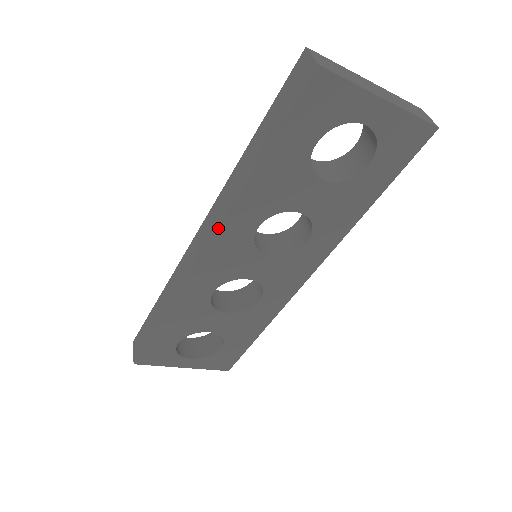
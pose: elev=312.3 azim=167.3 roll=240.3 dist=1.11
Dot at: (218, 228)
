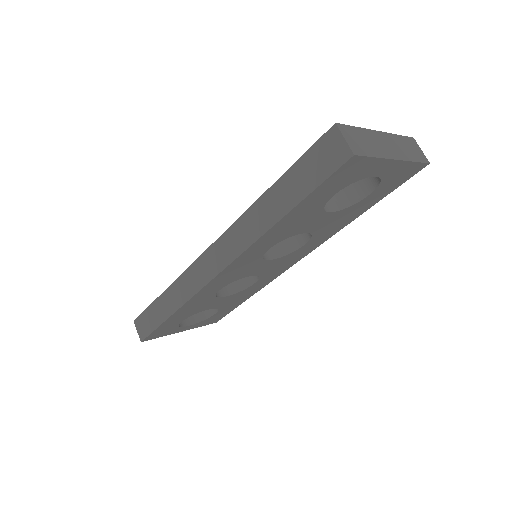
Dot at: (236, 258)
